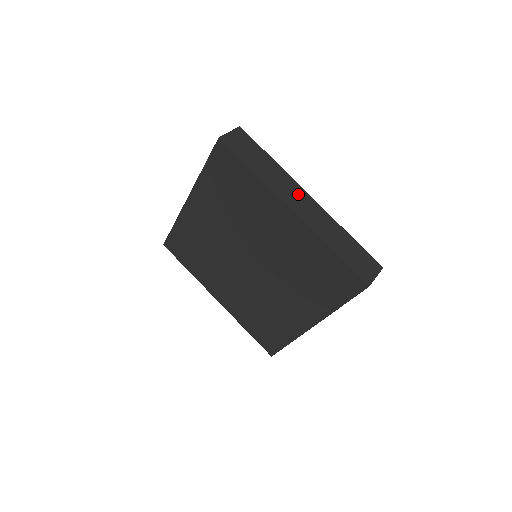
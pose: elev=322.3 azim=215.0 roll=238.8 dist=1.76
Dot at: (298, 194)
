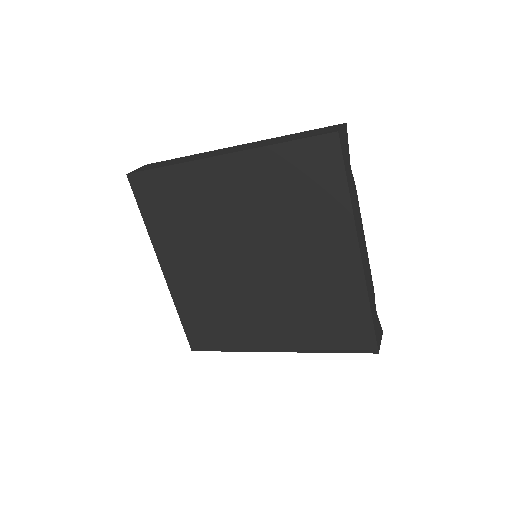
Dot at: (221, 151)
